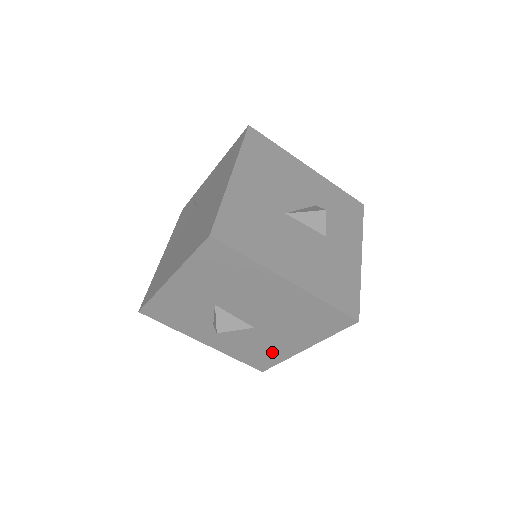
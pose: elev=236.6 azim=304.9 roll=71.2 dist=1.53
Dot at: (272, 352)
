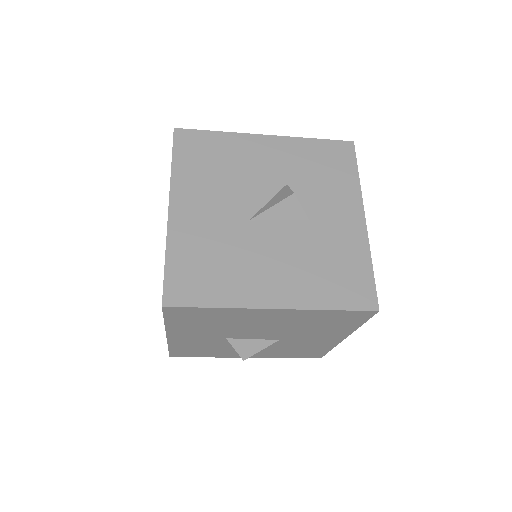
Dot at: (315, 347)
